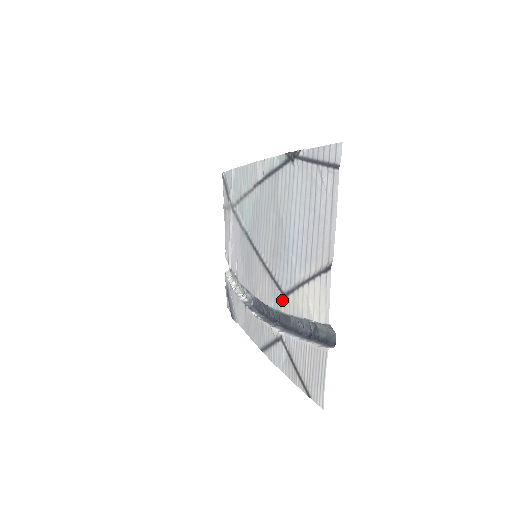
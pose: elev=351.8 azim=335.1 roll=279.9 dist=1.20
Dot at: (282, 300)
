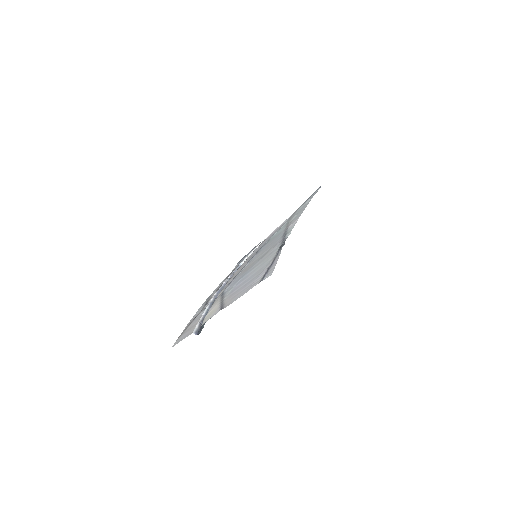
Dot at: occluded
